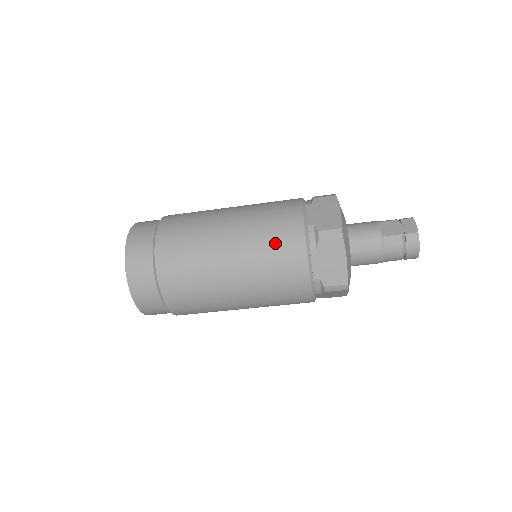
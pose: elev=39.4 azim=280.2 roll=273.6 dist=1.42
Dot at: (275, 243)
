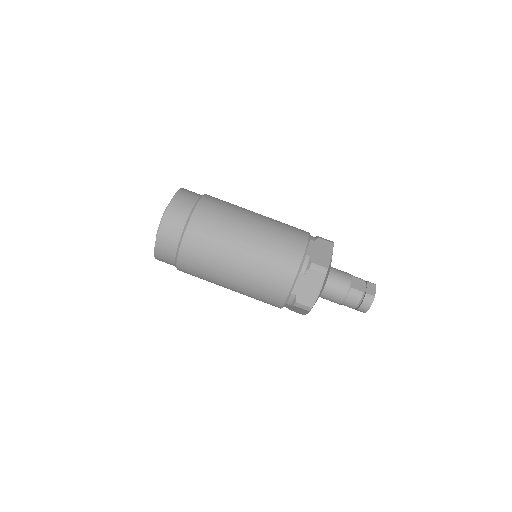
Dot at: (279, 256)
